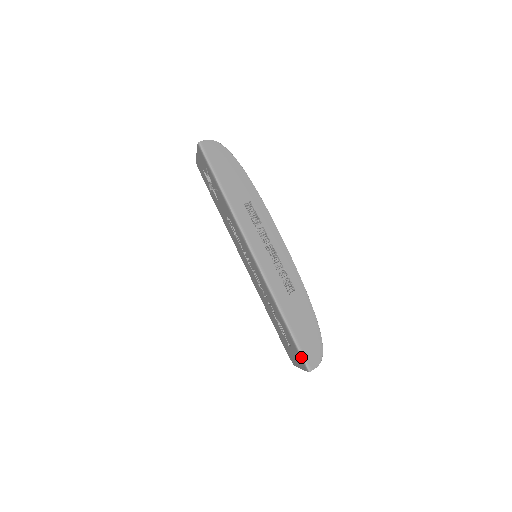
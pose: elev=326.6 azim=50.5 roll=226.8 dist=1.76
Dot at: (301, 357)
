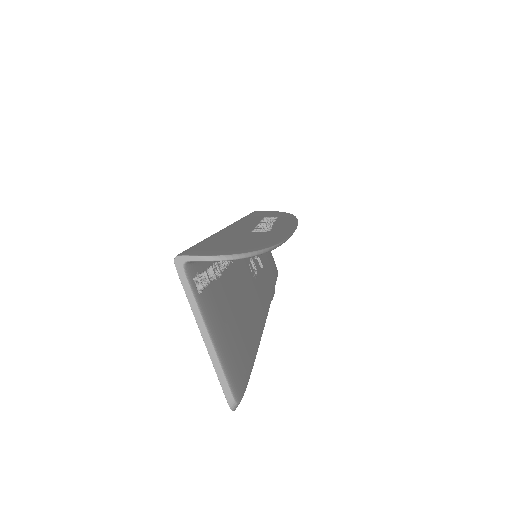
Dot at: occluded
